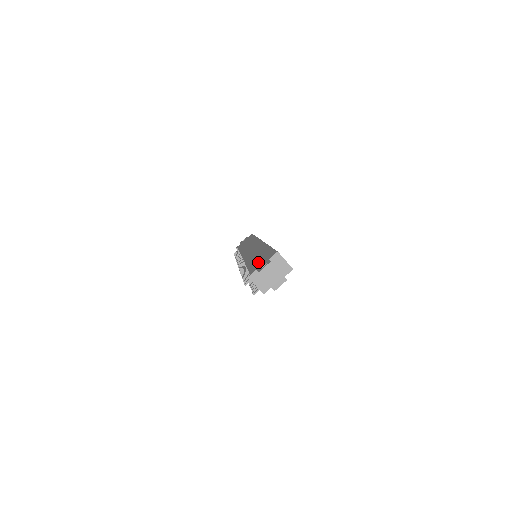
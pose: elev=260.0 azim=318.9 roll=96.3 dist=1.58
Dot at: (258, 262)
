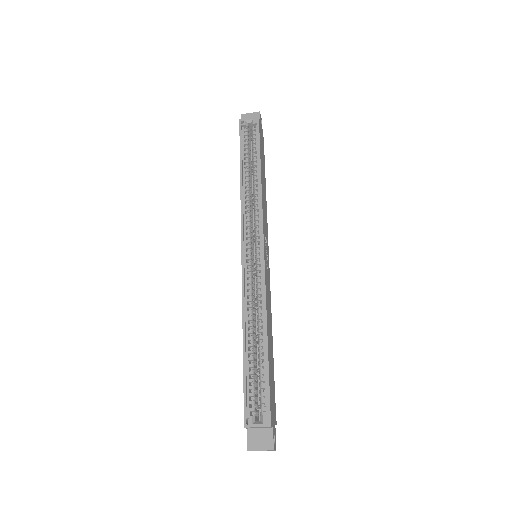
Dot at: occluded
